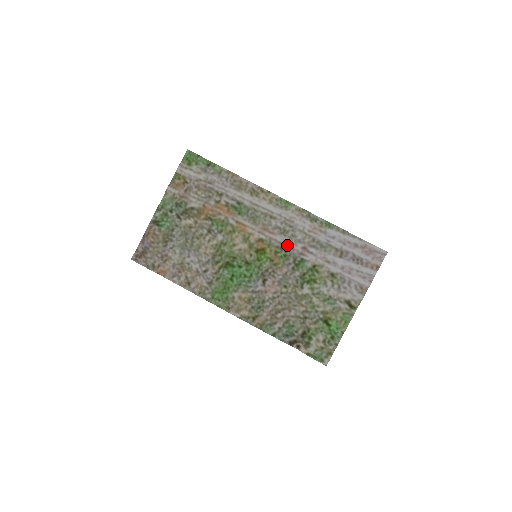
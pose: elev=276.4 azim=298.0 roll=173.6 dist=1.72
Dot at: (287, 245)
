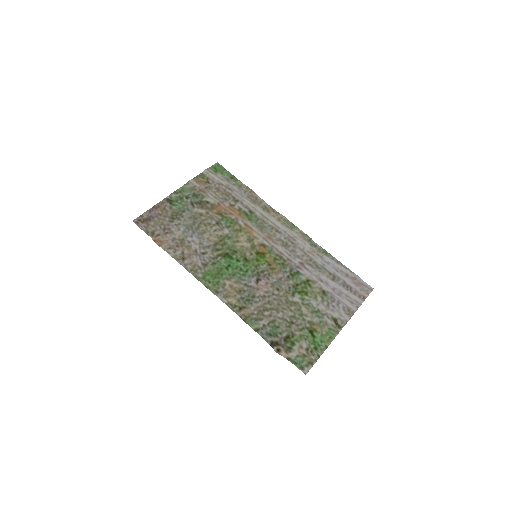
Dot at: (286, 256)
